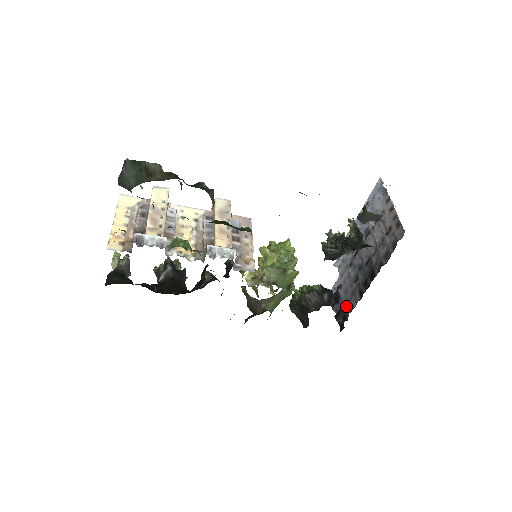
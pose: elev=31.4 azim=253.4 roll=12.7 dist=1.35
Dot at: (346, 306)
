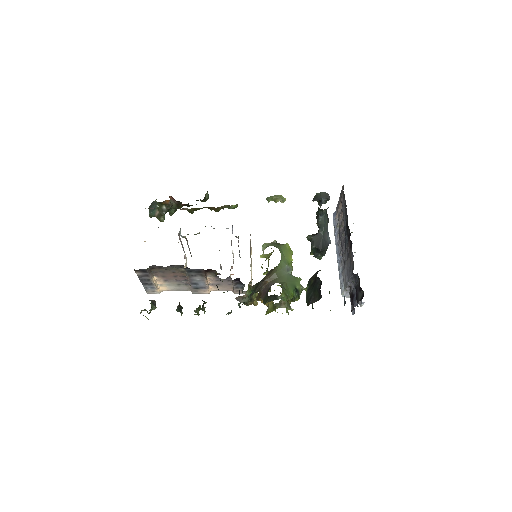
Dot at: (357, 282)
